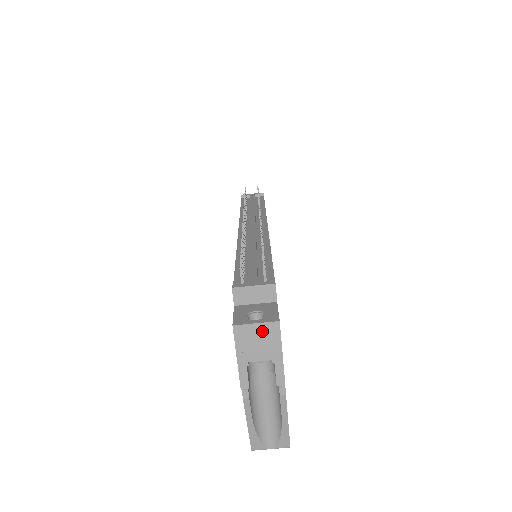
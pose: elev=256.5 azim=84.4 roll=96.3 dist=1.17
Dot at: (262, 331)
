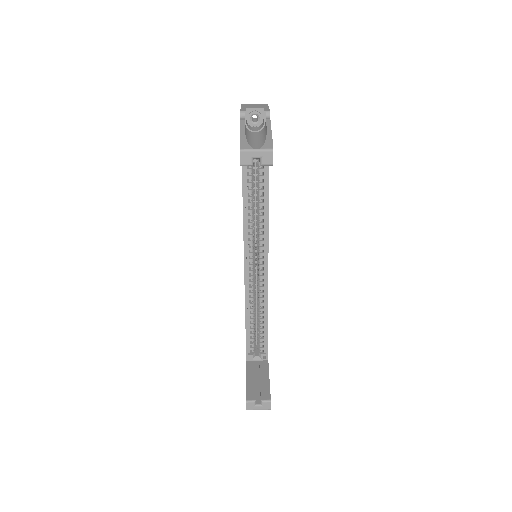
Dot at: (257, 105)
